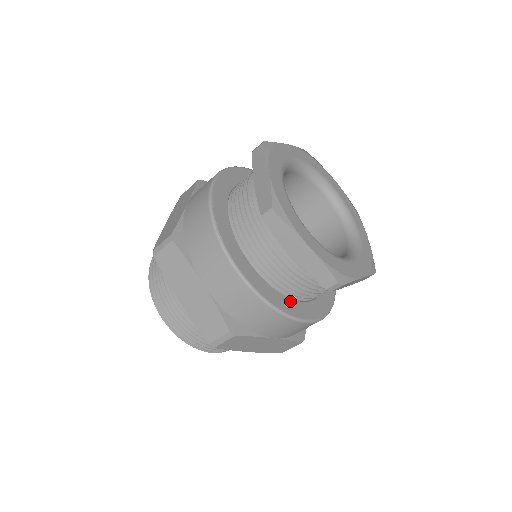
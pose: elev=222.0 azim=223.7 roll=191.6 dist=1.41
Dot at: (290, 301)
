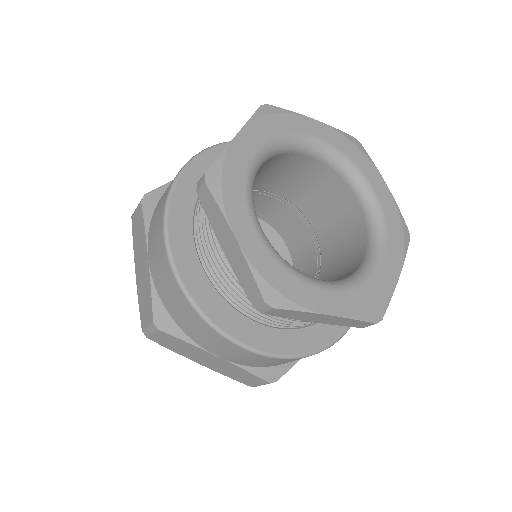
Dot at: (321, 325)
